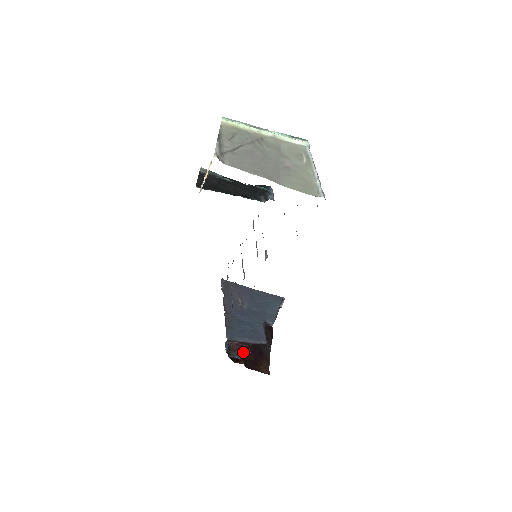
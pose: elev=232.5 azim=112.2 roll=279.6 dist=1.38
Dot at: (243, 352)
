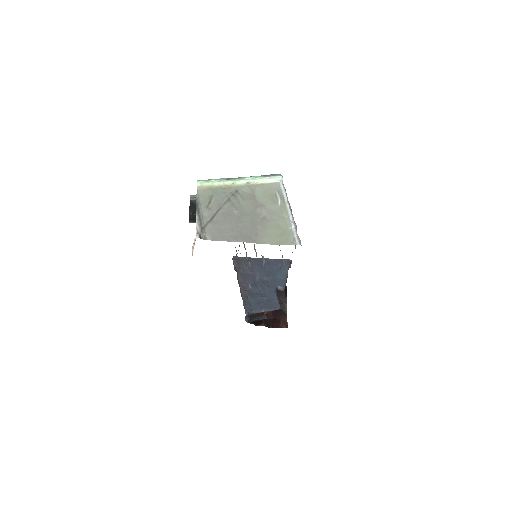
Dot at: (262, 315)
